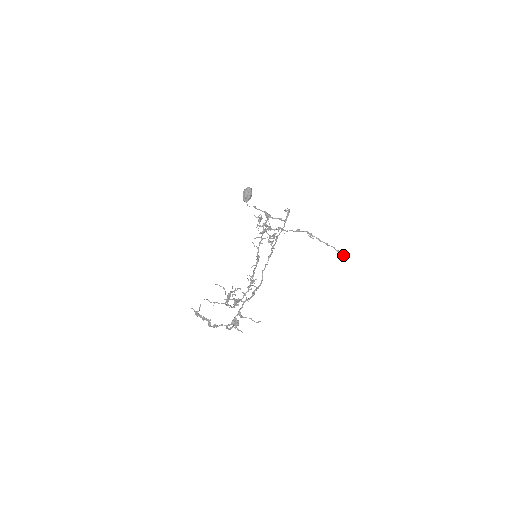
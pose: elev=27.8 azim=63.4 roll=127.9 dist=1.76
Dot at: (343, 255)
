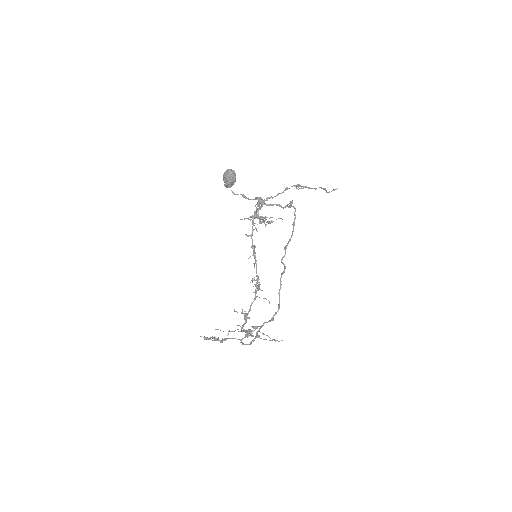
Dot at: occluded
